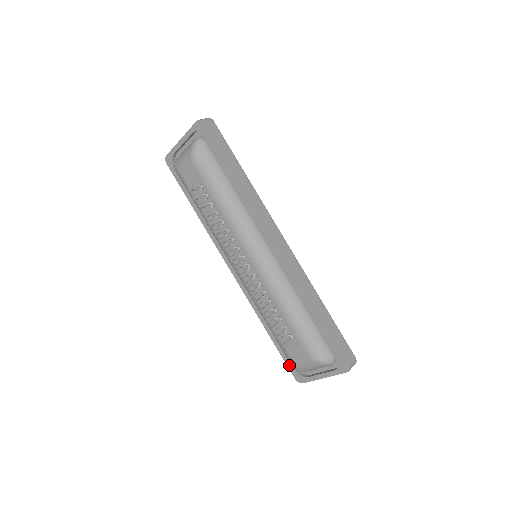
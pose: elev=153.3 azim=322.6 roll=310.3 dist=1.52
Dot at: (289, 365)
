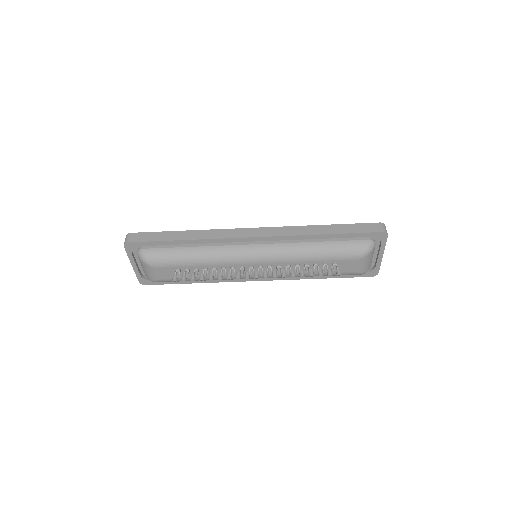
Dot at: (358, 276)
